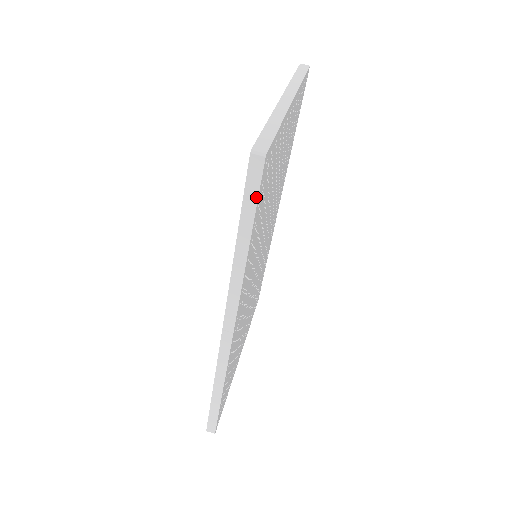
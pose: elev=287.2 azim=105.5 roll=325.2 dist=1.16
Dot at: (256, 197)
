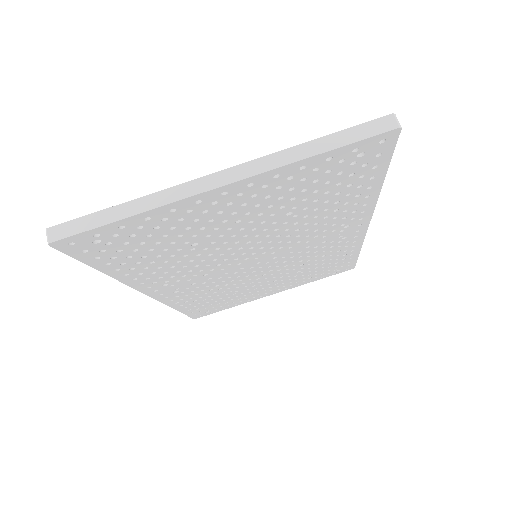
Dot at: (74, 256)
